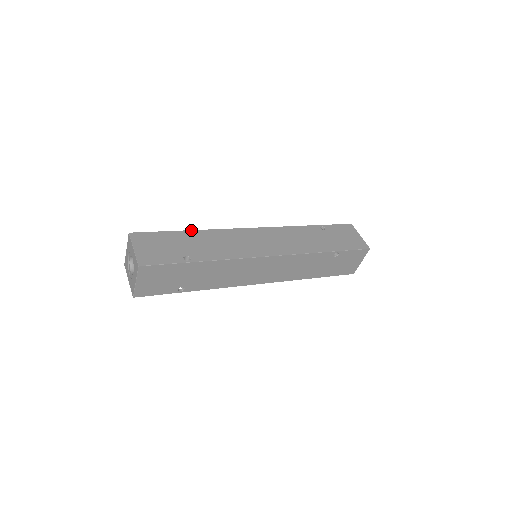
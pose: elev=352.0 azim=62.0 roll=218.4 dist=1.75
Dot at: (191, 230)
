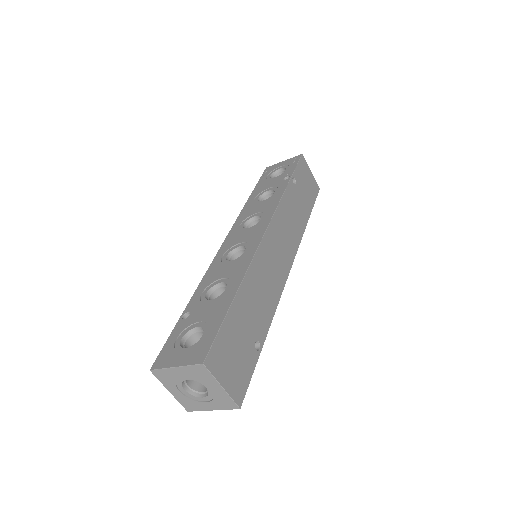
Dot at: (238, 291)
